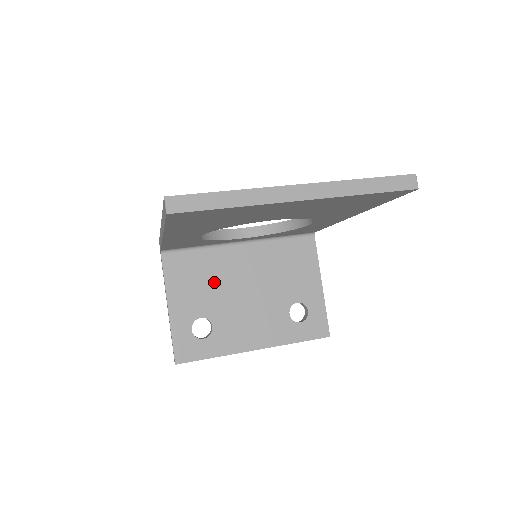
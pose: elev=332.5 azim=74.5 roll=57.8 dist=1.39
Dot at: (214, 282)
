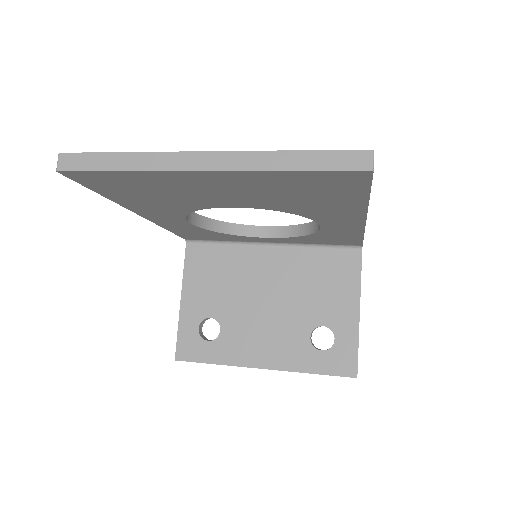
Dot at: (232, 282)
